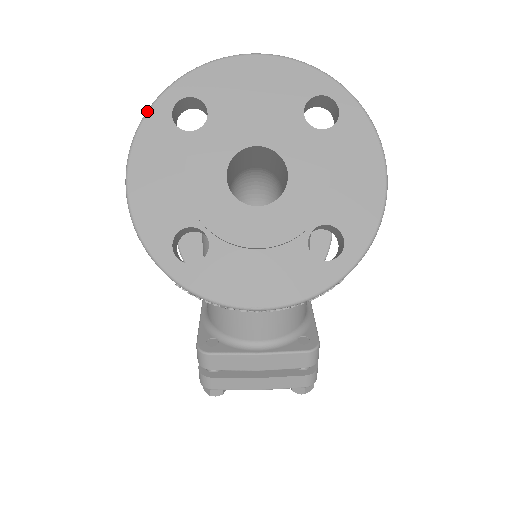
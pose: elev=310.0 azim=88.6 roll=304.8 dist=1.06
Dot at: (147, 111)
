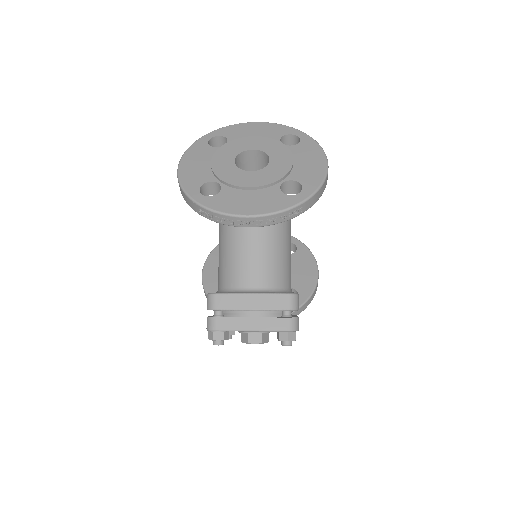
Dot at: (195, 141)
